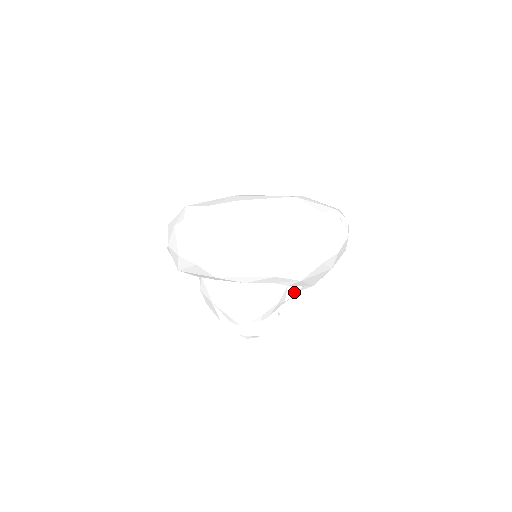
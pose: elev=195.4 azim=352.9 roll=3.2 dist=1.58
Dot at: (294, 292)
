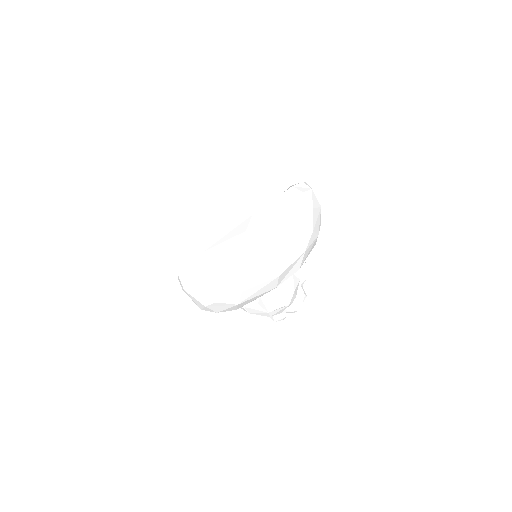
Dot at: (302, 269)
